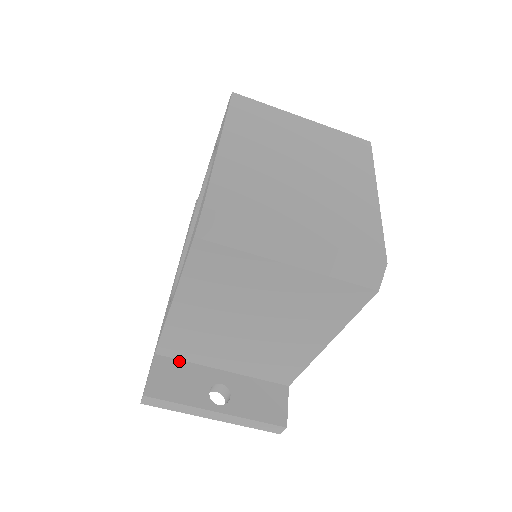
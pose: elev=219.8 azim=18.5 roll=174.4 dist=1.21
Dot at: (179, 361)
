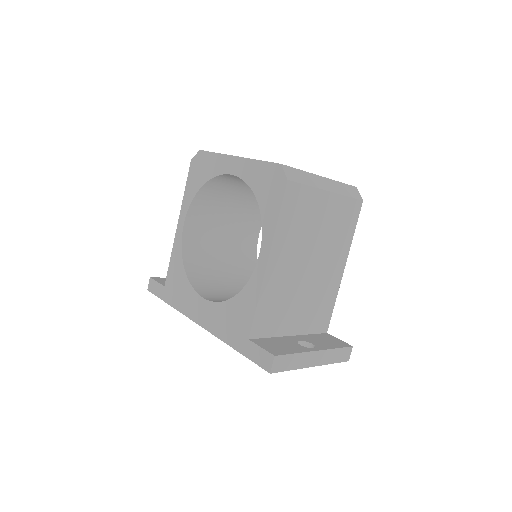
Dot at: (265, 338)
